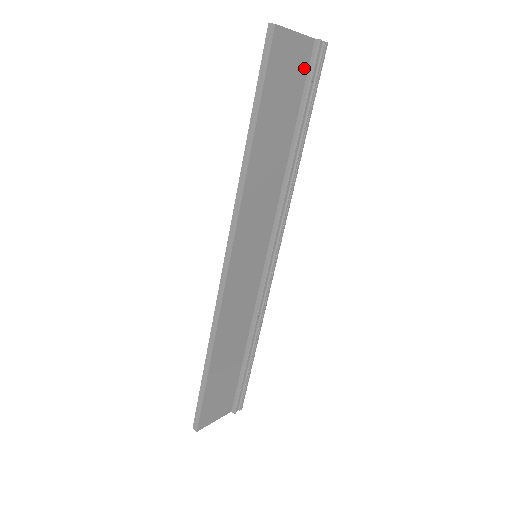
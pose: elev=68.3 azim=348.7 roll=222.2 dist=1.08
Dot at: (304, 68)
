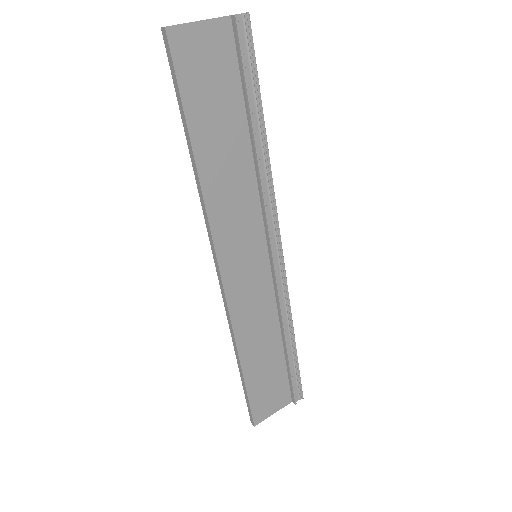
Dot at: (230, 52)
